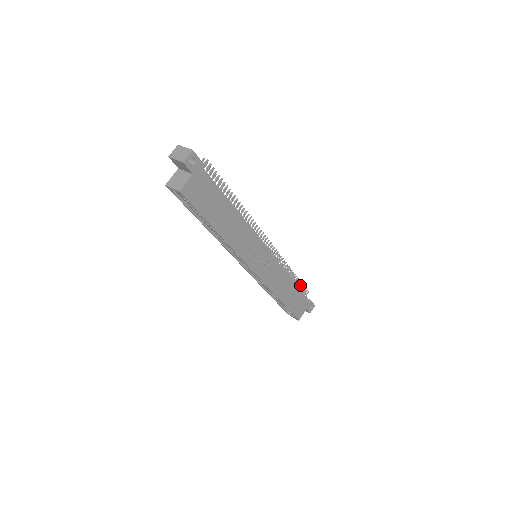
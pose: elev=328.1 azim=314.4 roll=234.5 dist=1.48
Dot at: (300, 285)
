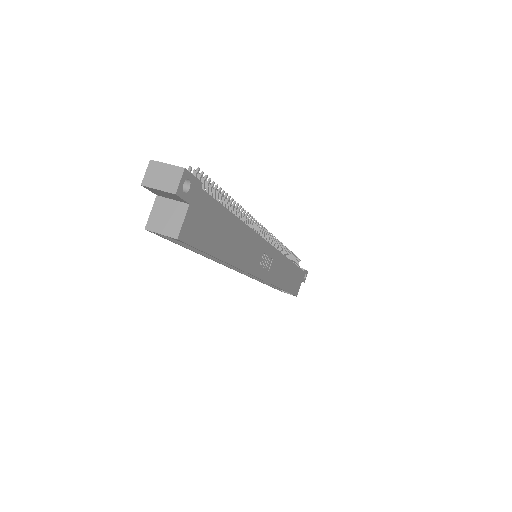
Dot at: (293, 258)
